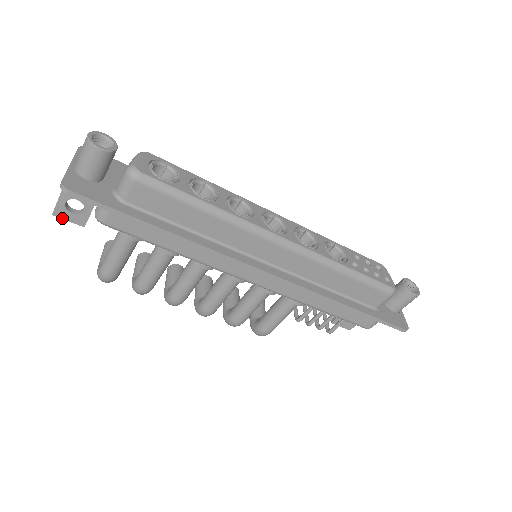
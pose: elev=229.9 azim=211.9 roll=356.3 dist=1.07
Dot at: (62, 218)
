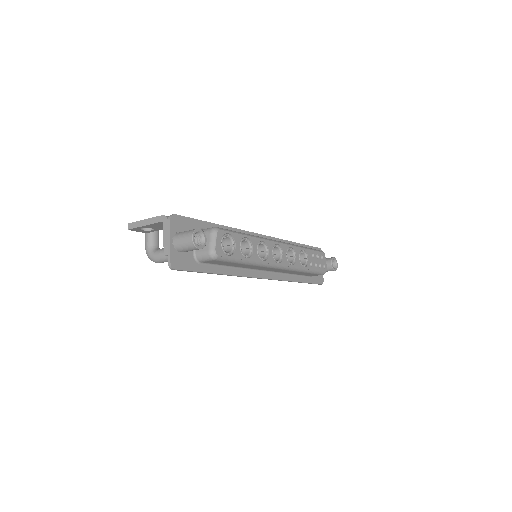
Dot at: occluded
